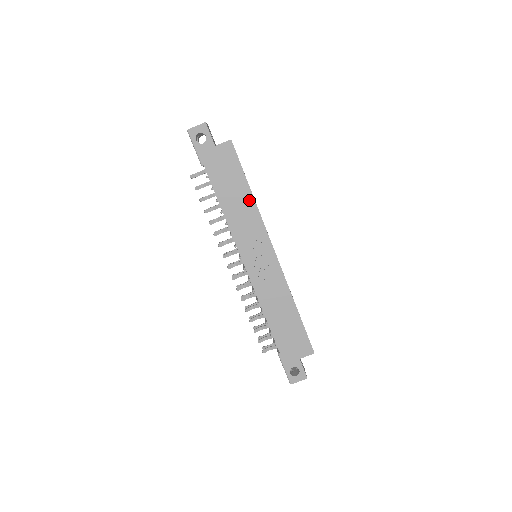
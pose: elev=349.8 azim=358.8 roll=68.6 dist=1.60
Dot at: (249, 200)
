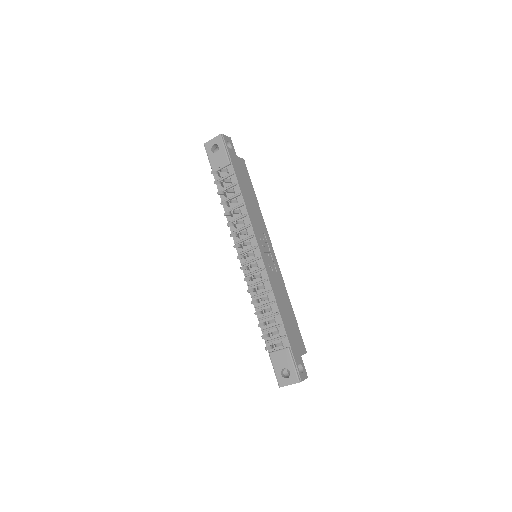
Dot at: (257, 205)
